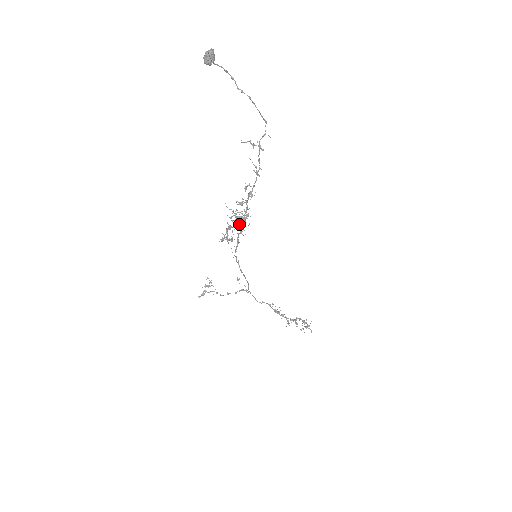
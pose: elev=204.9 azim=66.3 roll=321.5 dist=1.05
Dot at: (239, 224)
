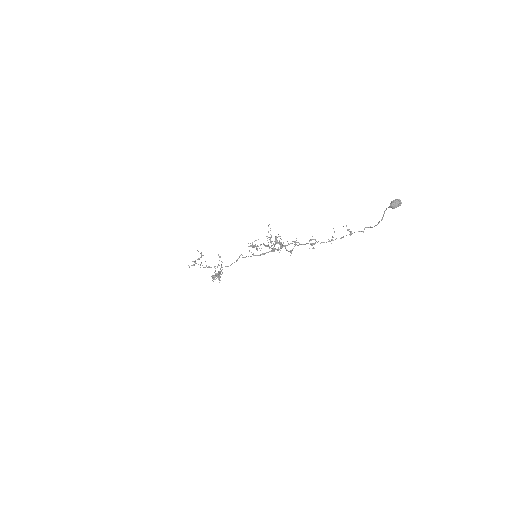
Dot at: occluded
